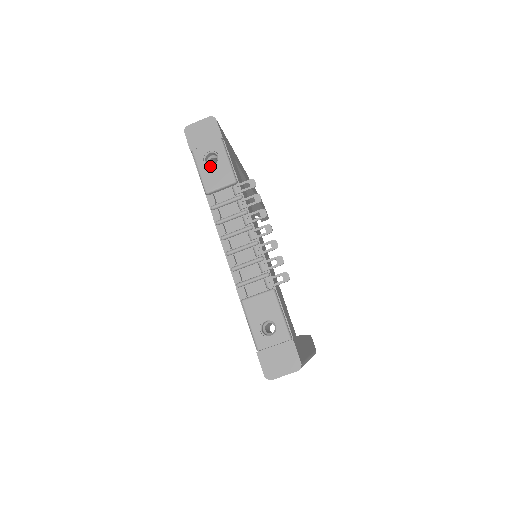
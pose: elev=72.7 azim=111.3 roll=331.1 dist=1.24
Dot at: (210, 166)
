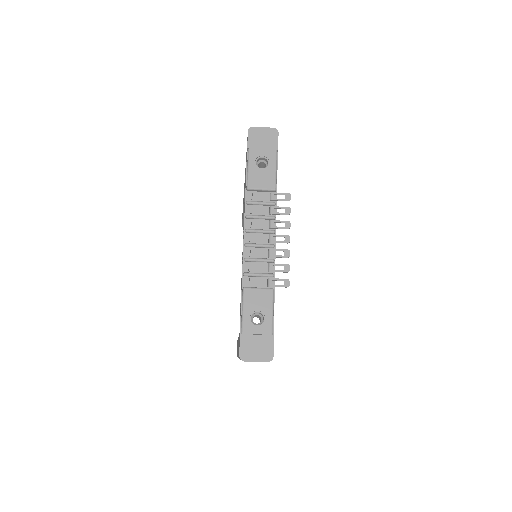
Dot at: (259, 168)
